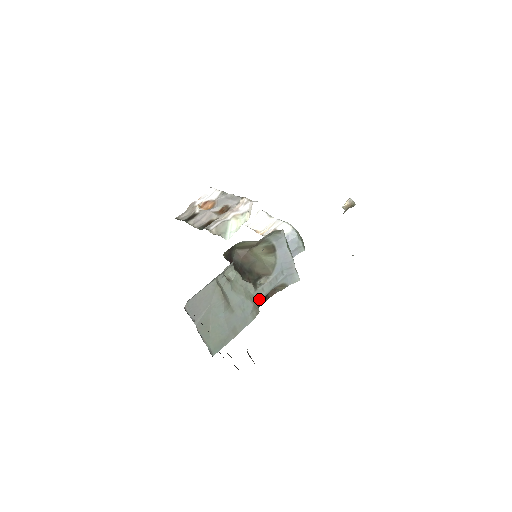
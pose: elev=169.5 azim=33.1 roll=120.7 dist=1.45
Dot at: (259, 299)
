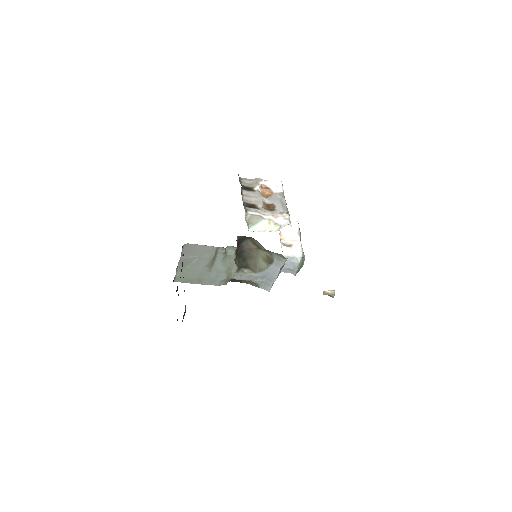
Dot at: (234, 278)
